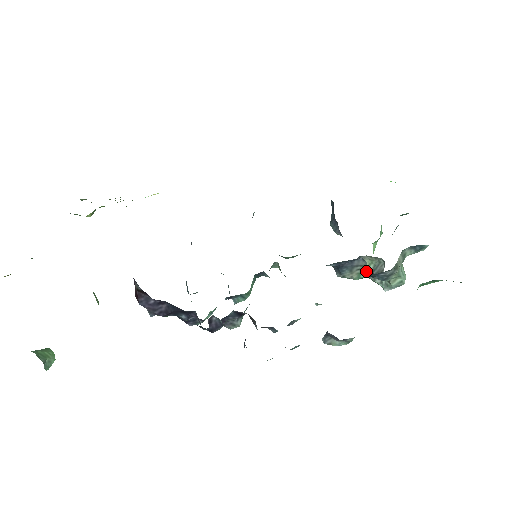
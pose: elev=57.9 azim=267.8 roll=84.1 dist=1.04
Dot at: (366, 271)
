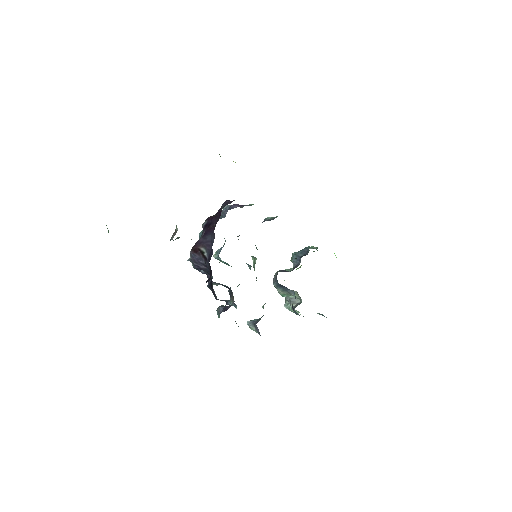
Dot at: (288, 295)
